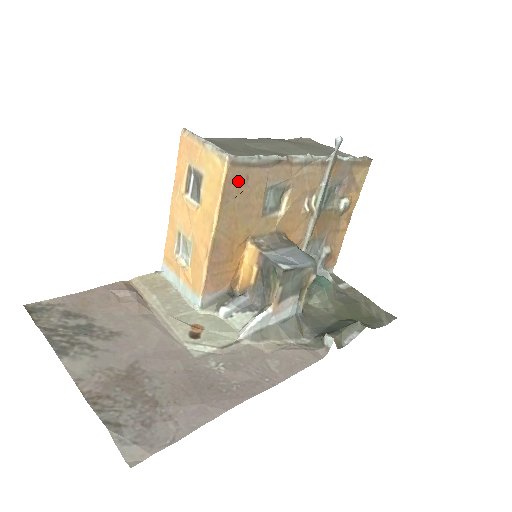
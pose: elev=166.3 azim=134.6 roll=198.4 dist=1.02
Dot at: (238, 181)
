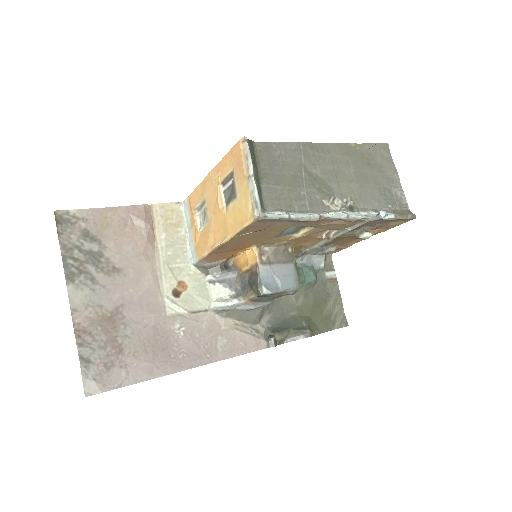
Dot at: (260, 226)
